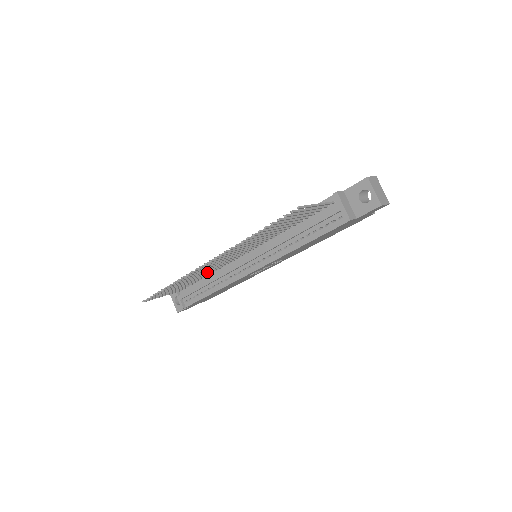
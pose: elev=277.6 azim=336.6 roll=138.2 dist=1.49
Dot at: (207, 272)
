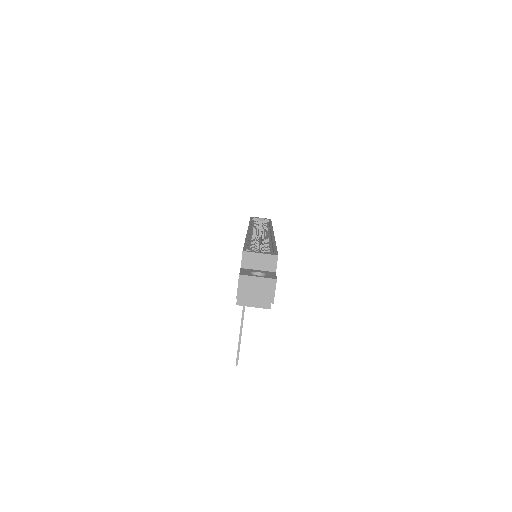
Dot at: occluded
